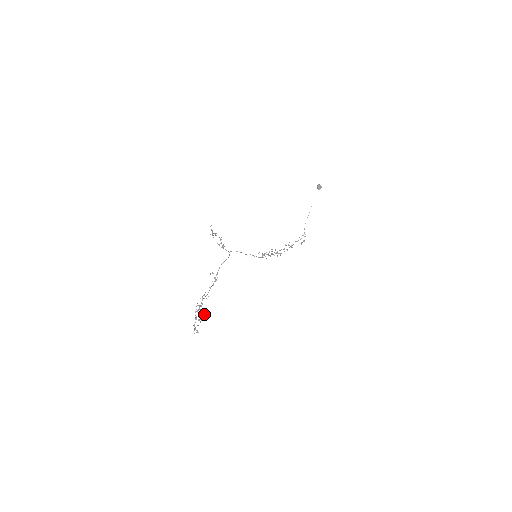
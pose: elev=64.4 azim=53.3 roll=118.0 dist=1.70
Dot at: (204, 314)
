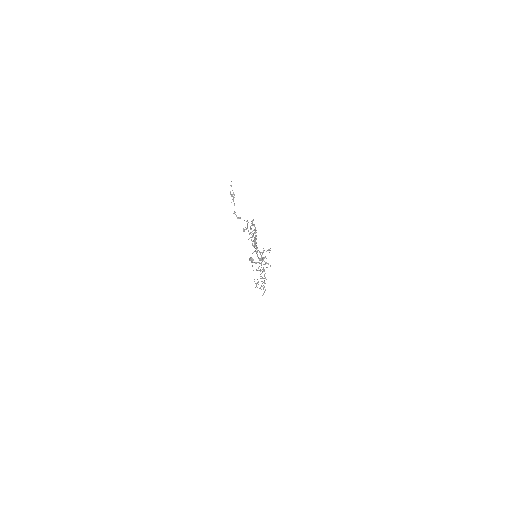
Dot at: occluded
